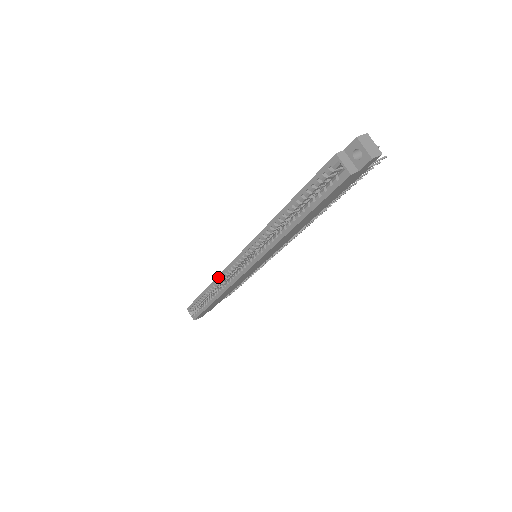
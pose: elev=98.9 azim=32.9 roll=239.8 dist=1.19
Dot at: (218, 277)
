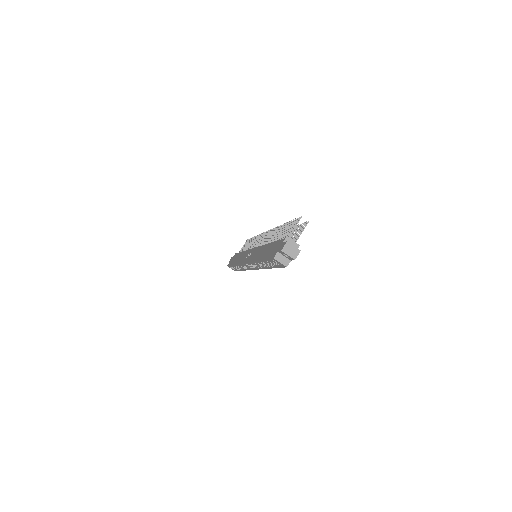
Dot at: occluded
